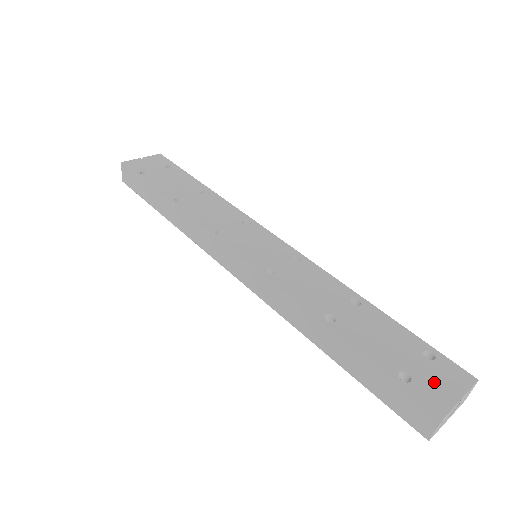
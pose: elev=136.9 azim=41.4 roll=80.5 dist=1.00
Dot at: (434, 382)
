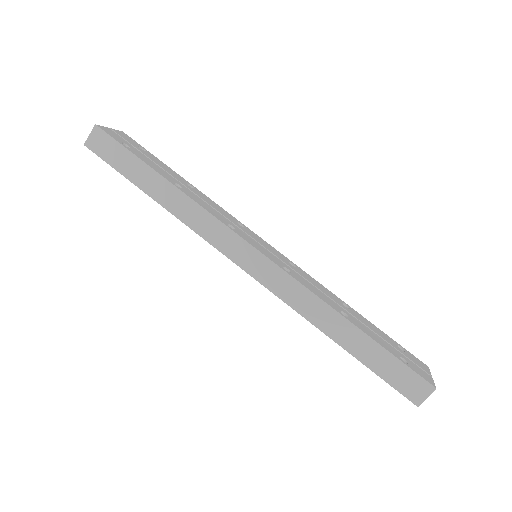
Dot at: (416, 365)
